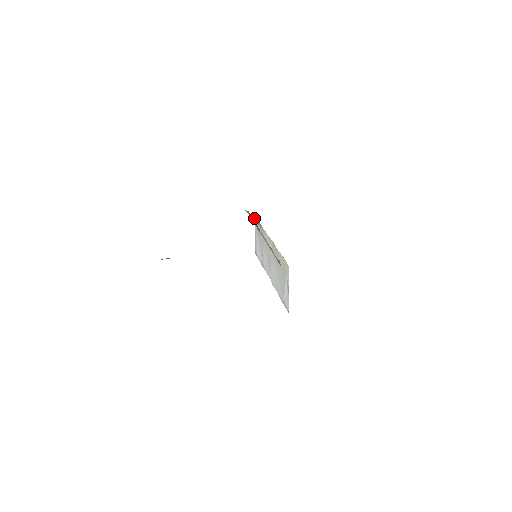
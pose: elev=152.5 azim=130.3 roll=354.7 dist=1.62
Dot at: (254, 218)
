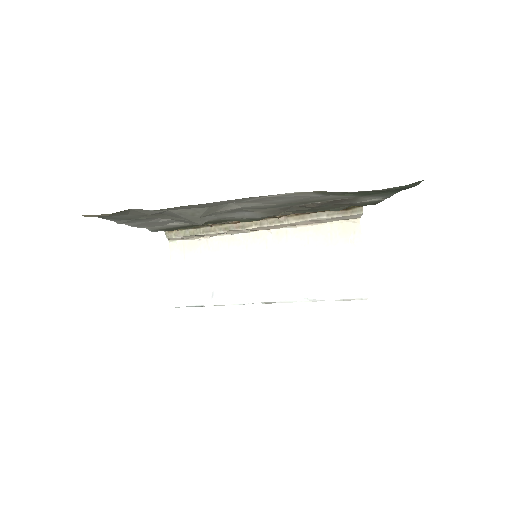
Dot at: occluded
